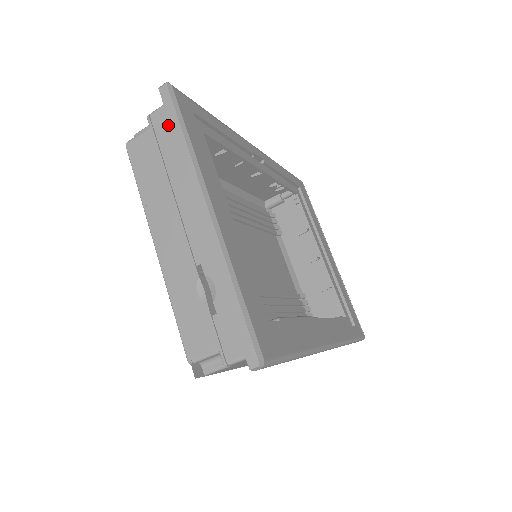
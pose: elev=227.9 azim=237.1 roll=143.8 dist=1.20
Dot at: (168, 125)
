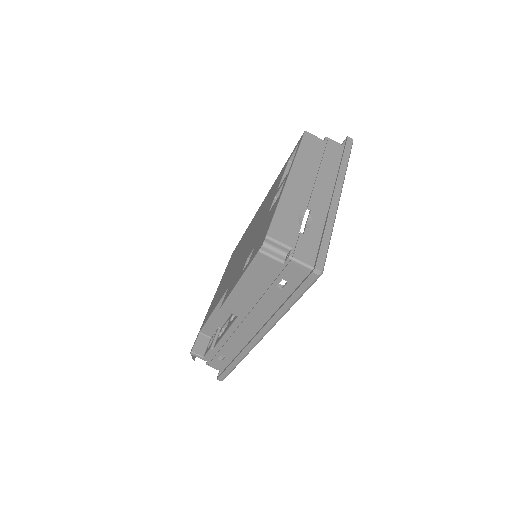
Dot at: (336, 151)
